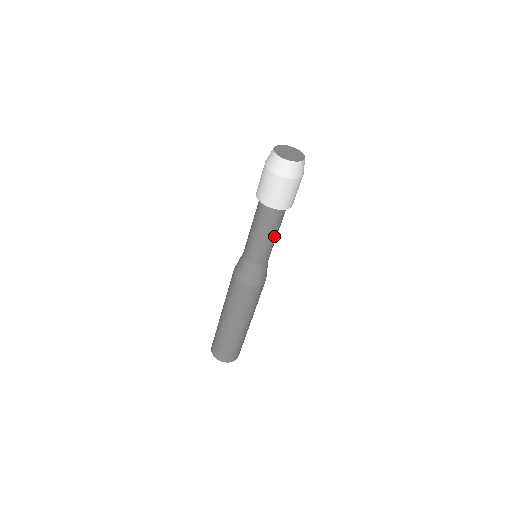
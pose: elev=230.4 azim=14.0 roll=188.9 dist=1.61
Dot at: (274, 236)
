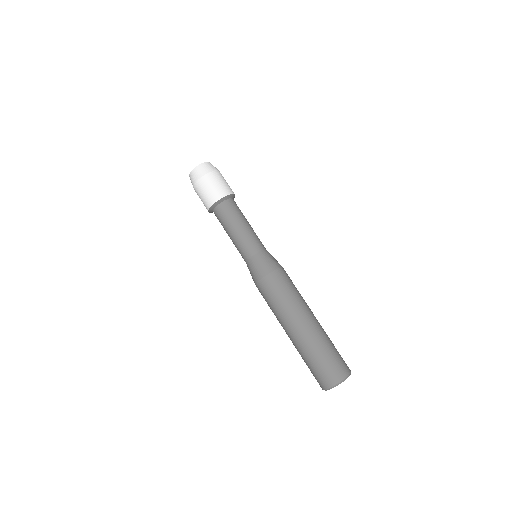
Dot at: (243, 224)
